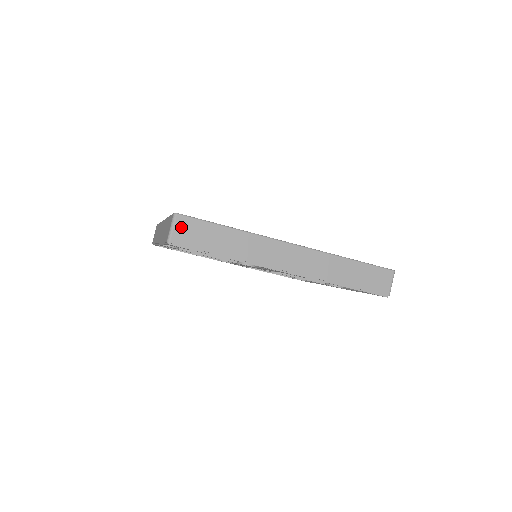
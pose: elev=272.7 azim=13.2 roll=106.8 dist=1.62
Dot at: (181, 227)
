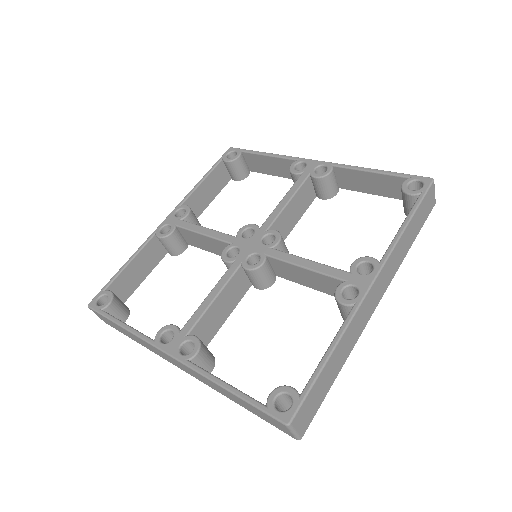
Dot at: (300, 421)
